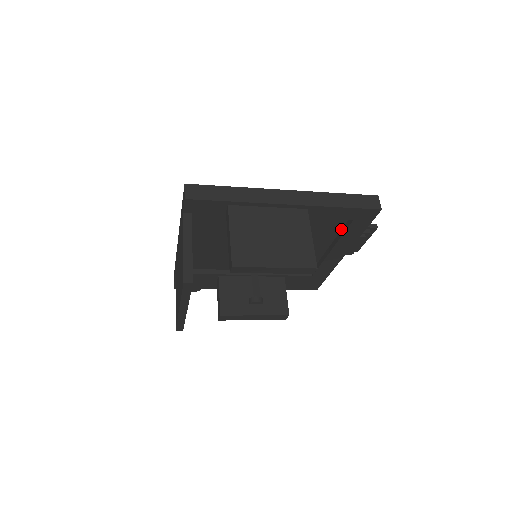
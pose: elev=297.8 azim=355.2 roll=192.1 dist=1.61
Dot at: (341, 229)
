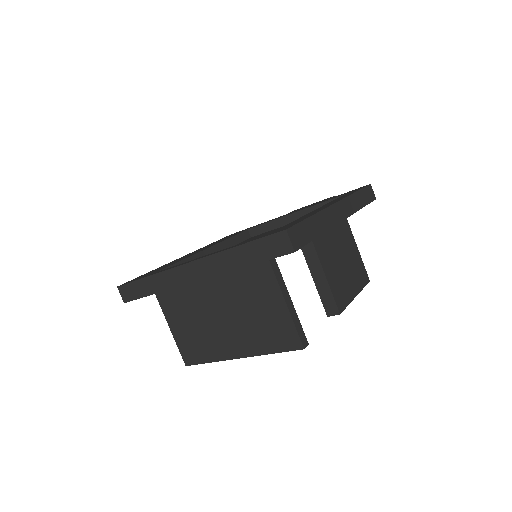
Dot at: occluded
